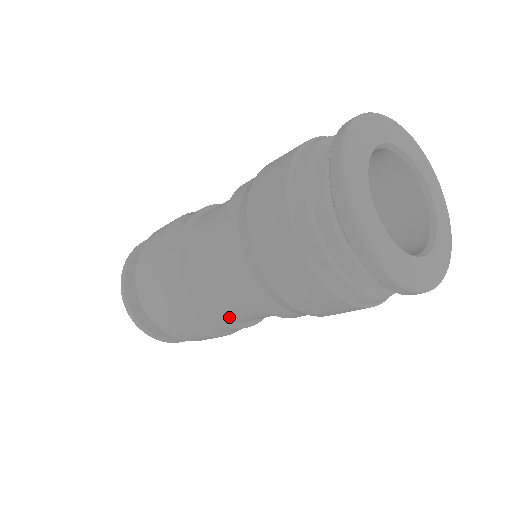
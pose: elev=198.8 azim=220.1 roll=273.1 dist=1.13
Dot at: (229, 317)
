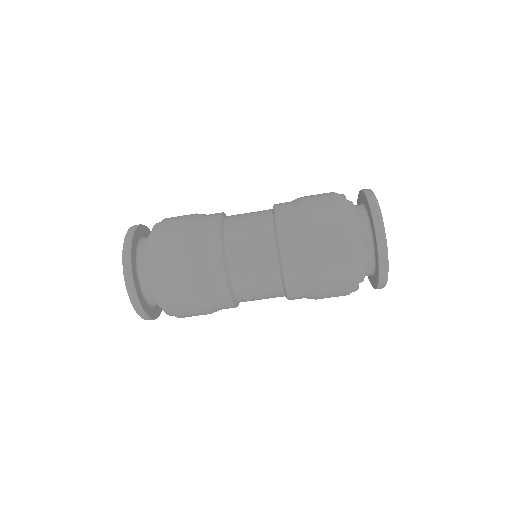
Dot at: (242, 299)
